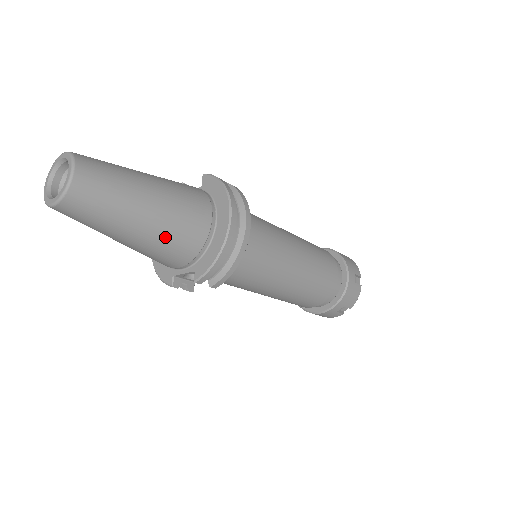
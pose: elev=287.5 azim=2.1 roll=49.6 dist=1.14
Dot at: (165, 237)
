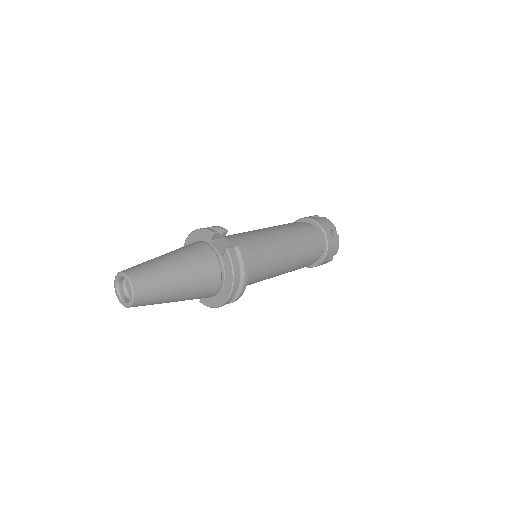
Dot at: occluded
